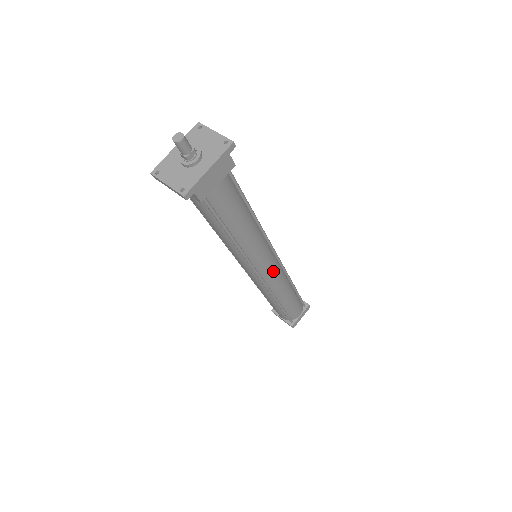
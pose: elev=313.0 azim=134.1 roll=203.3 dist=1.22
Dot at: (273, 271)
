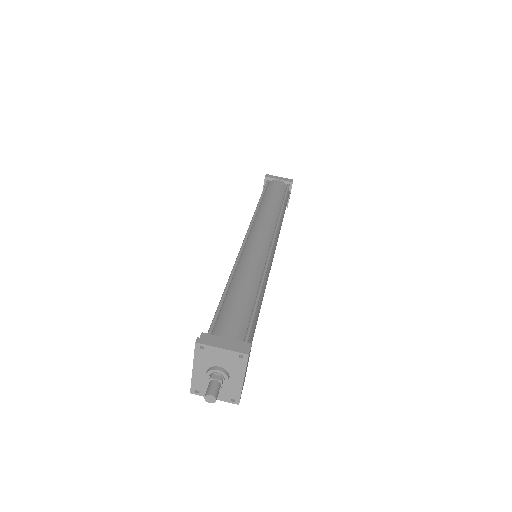
Dot at: occluded
